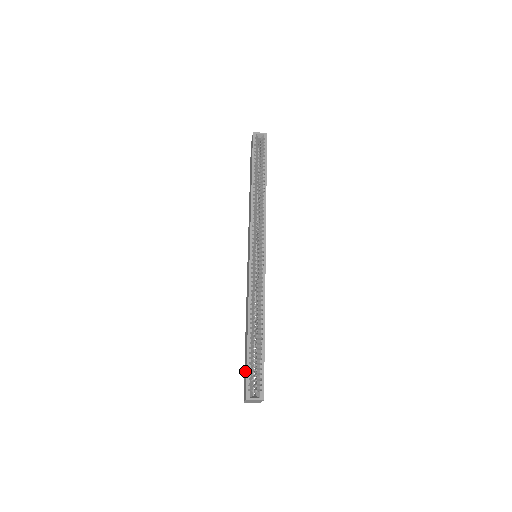
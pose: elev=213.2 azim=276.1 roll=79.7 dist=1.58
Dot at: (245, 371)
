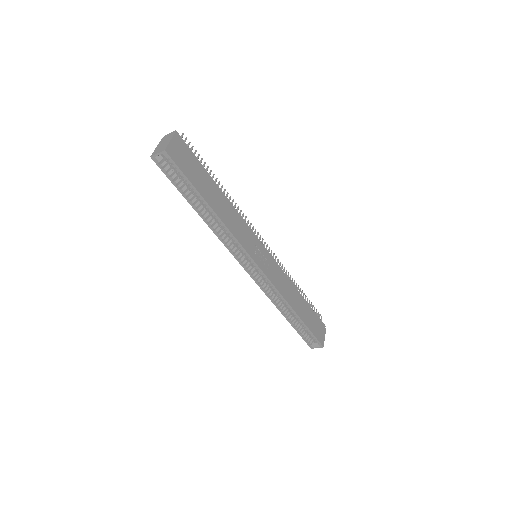
Dot at: occluded
